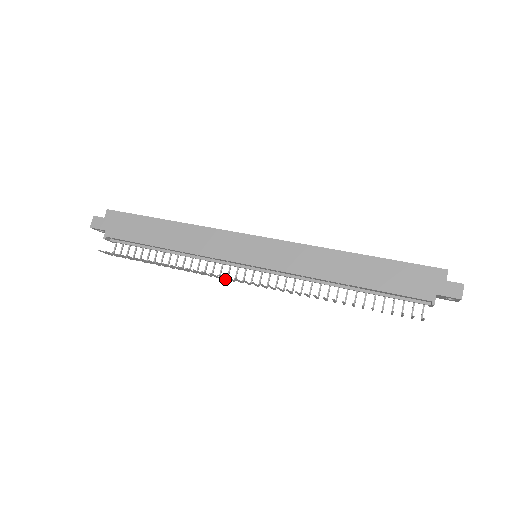
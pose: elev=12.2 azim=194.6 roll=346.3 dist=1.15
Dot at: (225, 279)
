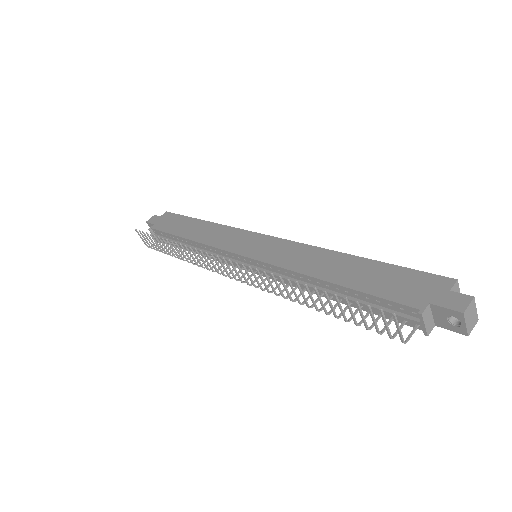
Dot at: (216, 270)
